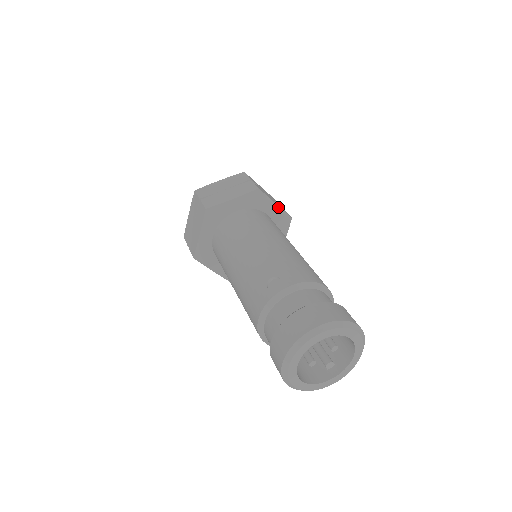
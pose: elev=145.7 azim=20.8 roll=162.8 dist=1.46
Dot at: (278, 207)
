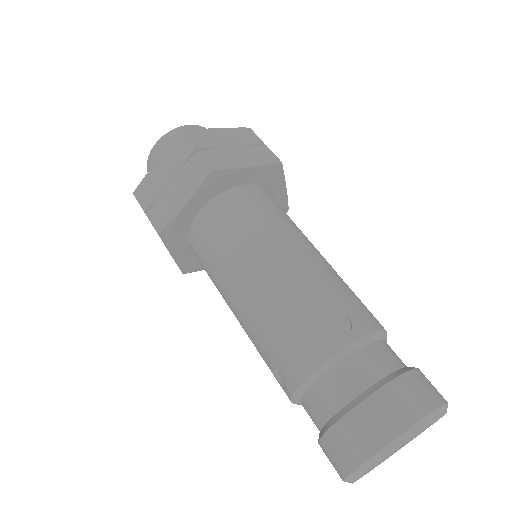
Dot at: (286, 193)
